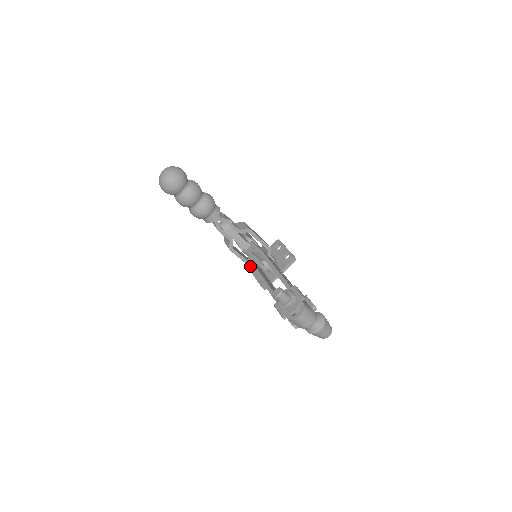
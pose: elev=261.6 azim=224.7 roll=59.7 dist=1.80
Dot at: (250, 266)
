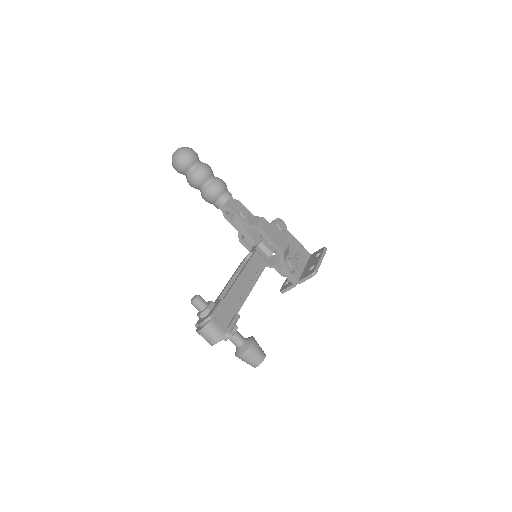
Dot at: occluded
